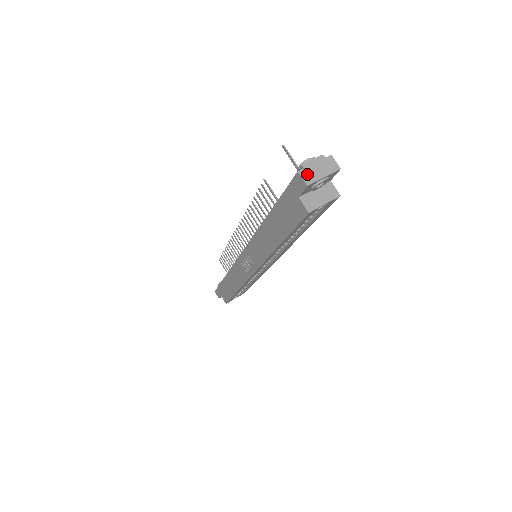
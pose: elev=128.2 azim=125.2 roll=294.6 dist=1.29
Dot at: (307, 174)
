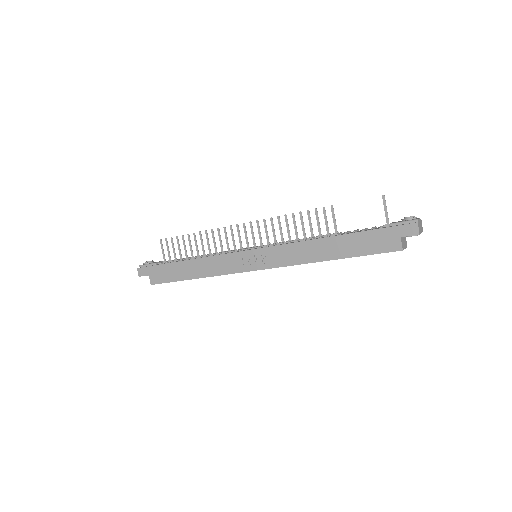
Dot at: (419, 226)
